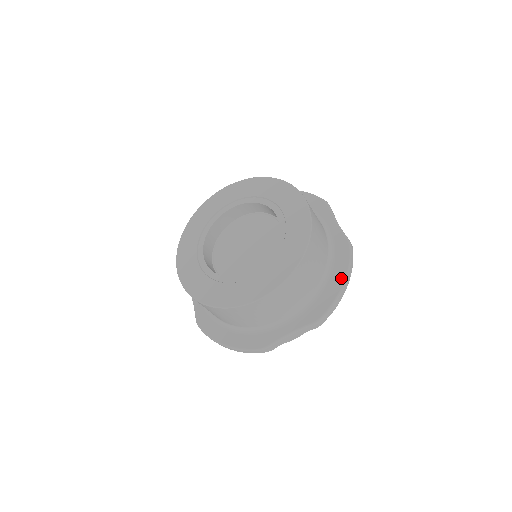
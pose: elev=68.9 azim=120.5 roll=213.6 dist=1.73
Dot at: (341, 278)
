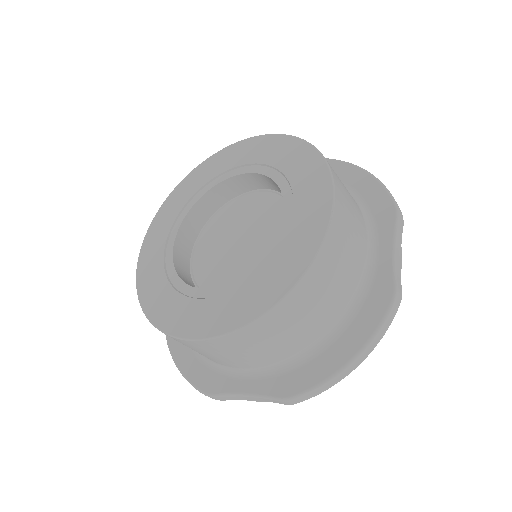
Dot at: (351, 349)
